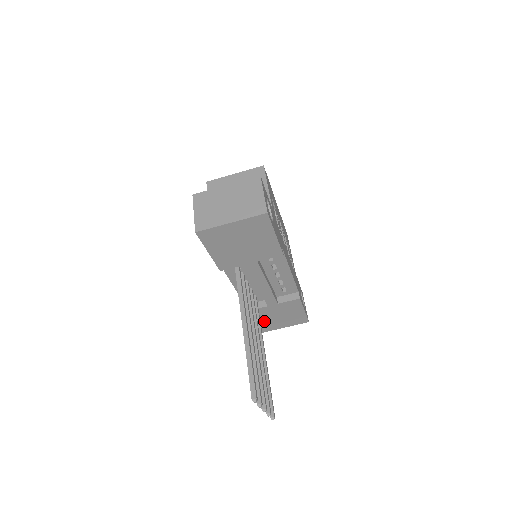
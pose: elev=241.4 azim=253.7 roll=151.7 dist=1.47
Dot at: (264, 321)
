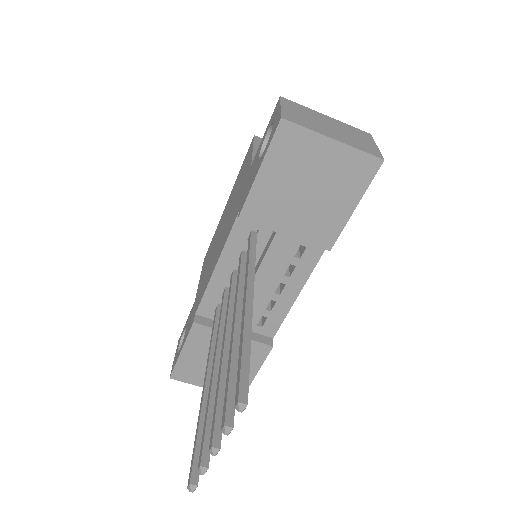
Dot at: (196, 358)
